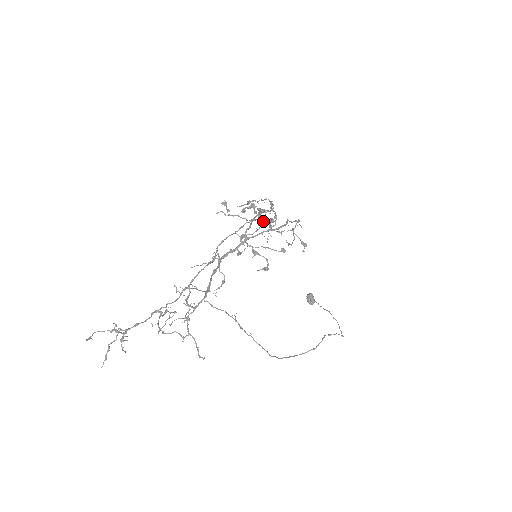
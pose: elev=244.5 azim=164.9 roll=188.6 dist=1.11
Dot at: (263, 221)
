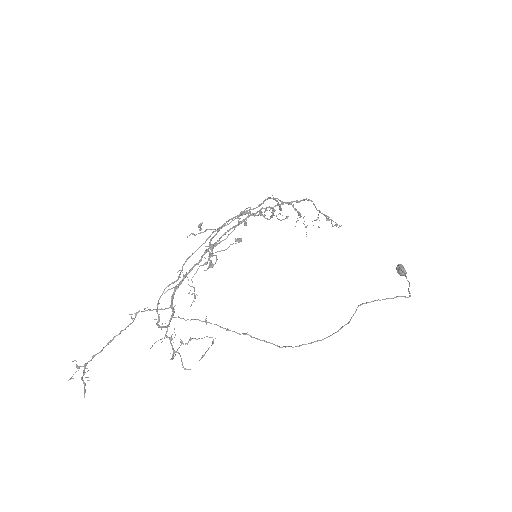
Dot at: (239, 222)
